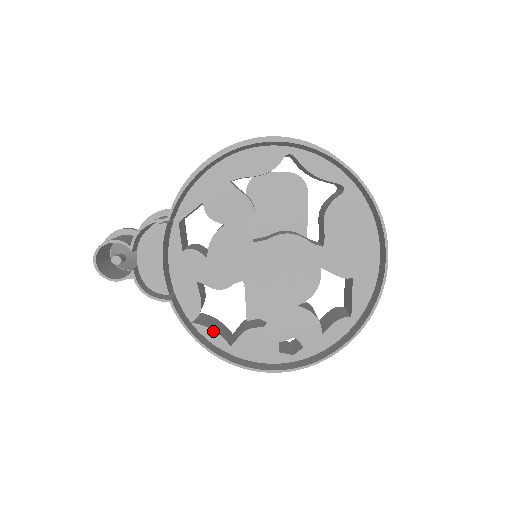
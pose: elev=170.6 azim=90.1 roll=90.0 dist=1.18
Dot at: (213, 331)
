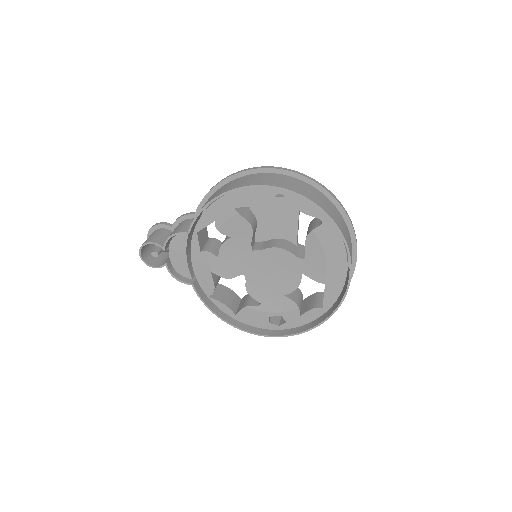
Dot at: (223, 304)
